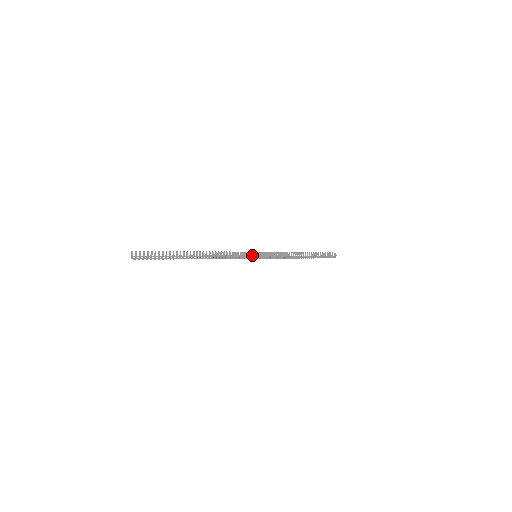
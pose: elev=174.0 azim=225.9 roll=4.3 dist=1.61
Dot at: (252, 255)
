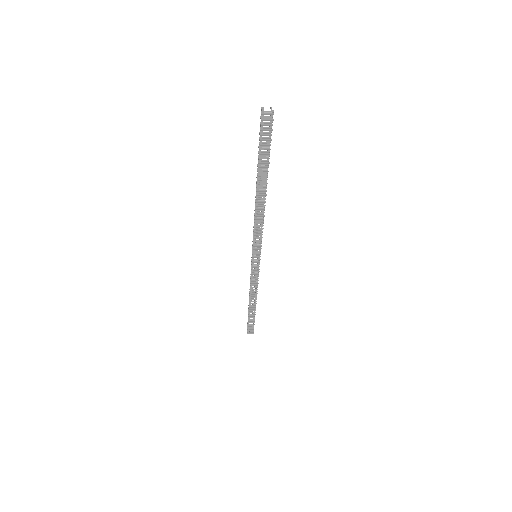
Dot at: (261, 248)
